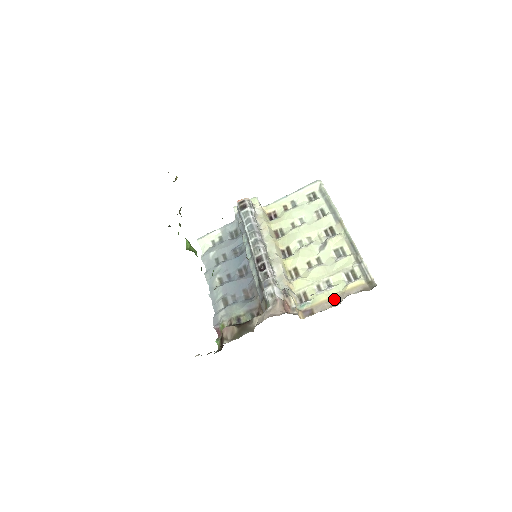
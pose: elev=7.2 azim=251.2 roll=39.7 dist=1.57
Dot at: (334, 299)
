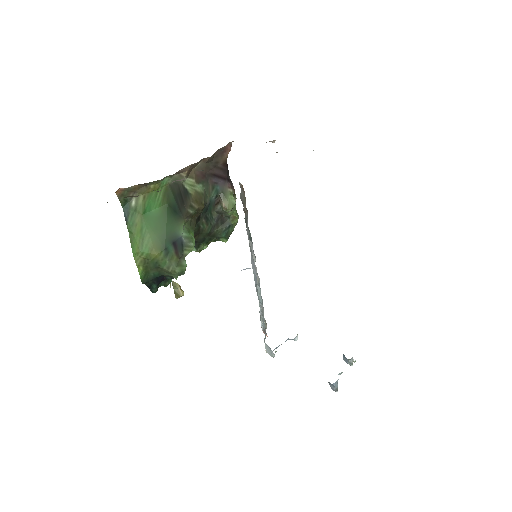
Dot at: occluded
